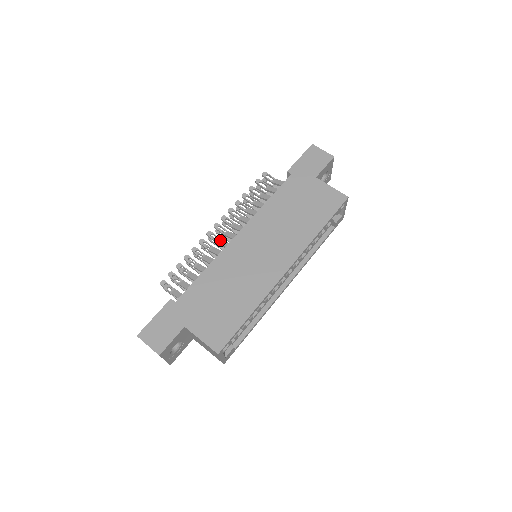
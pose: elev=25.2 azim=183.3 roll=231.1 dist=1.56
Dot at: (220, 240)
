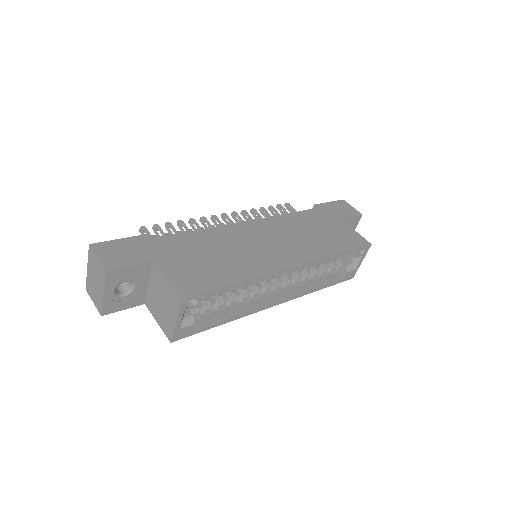
Dot at: occluded
